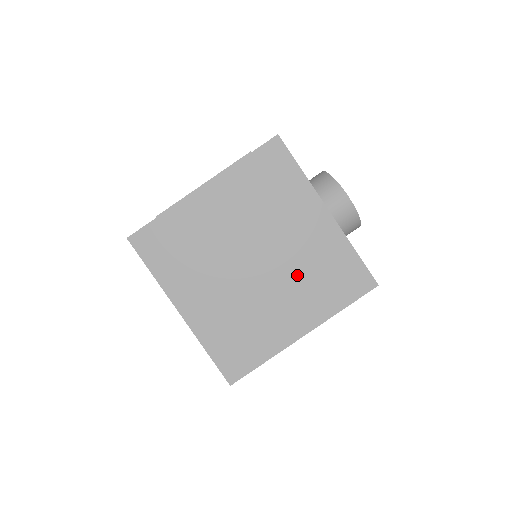
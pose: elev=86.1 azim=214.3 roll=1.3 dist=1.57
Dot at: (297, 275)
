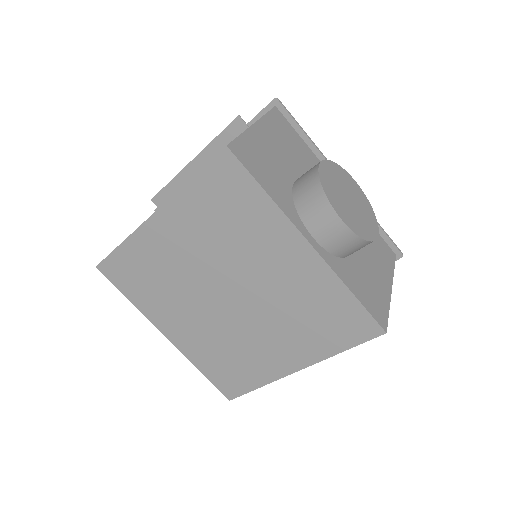
Dot at: (280, 314)
